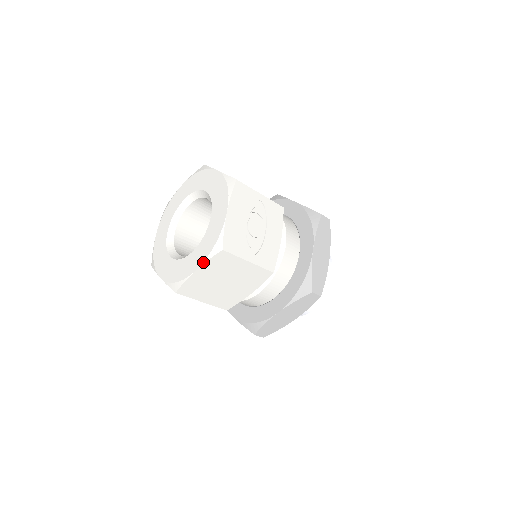
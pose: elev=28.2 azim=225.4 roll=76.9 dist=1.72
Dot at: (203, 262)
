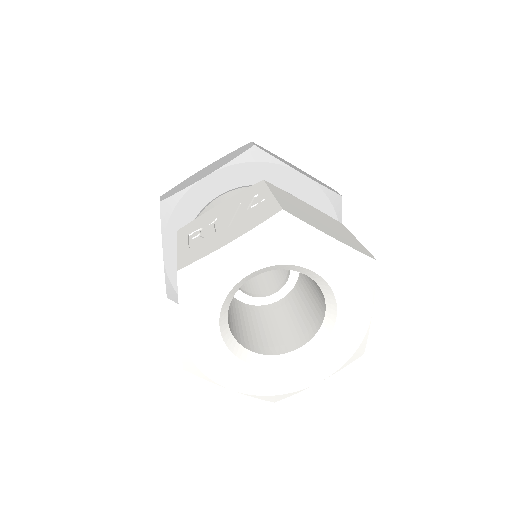
Dot at: (248, 395)
